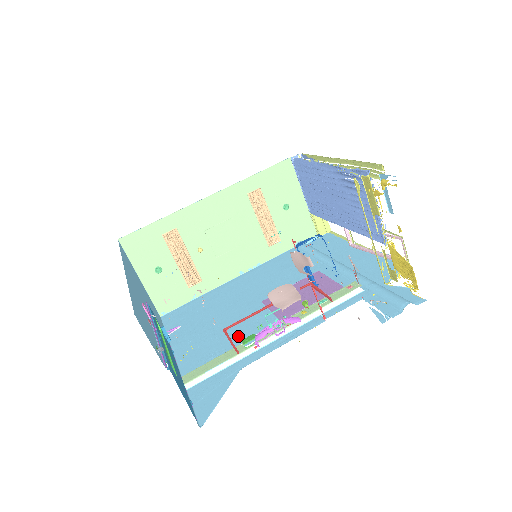
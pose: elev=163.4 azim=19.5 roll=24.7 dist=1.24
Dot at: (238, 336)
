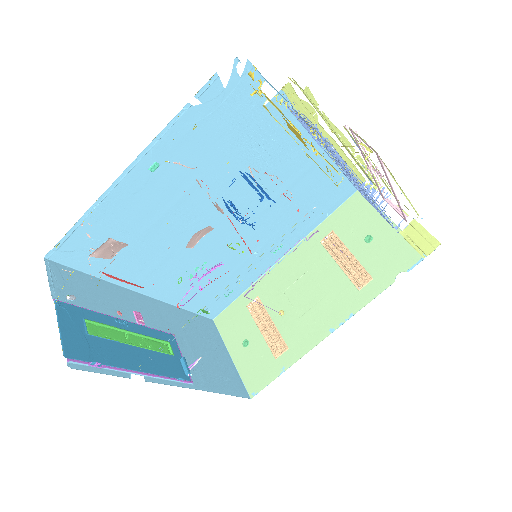
Dot at: occluded
